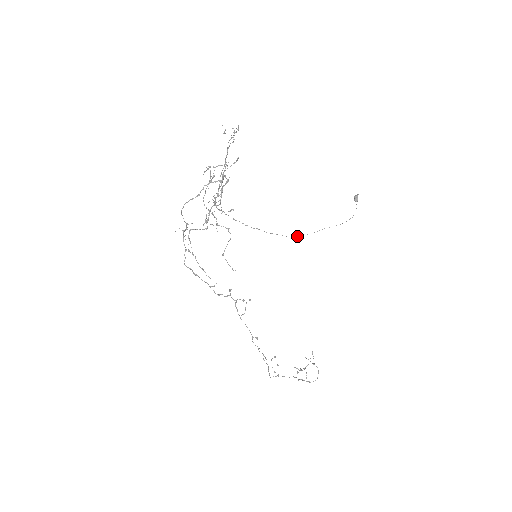
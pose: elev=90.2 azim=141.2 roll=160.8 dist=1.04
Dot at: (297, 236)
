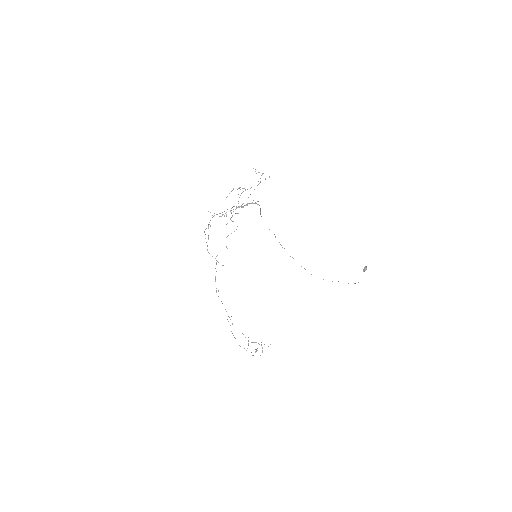
Dot at: occluded
